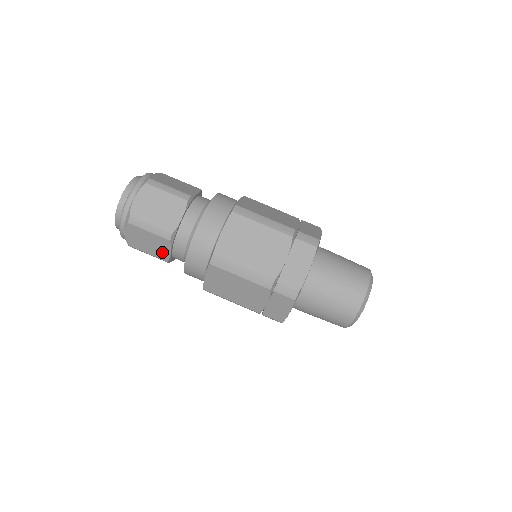
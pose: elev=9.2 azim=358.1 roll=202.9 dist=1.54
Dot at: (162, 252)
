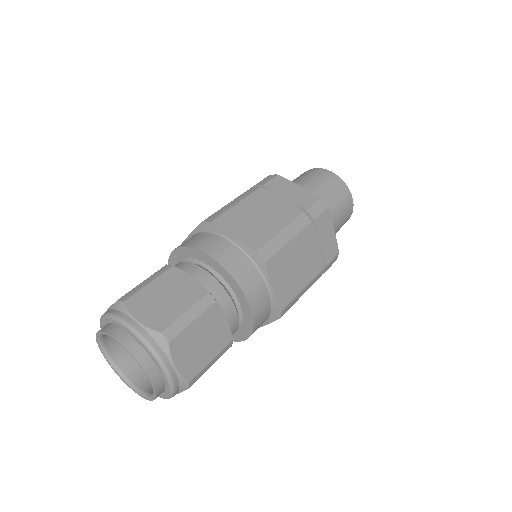
Dot at: occluded
